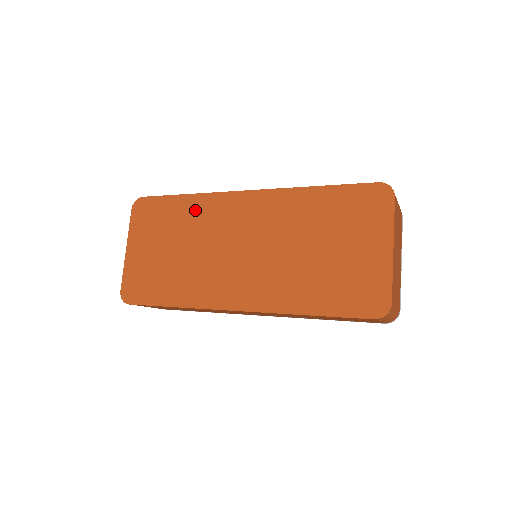
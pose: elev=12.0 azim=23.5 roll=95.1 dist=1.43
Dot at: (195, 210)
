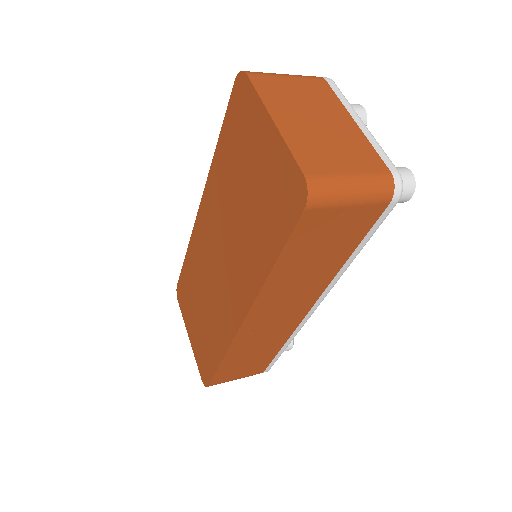
Dot at: (192, 262)
